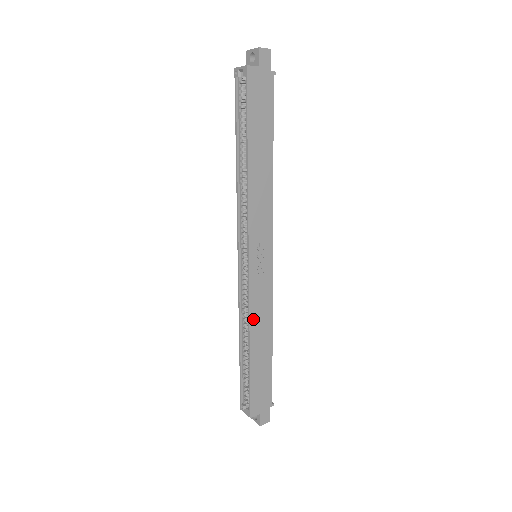
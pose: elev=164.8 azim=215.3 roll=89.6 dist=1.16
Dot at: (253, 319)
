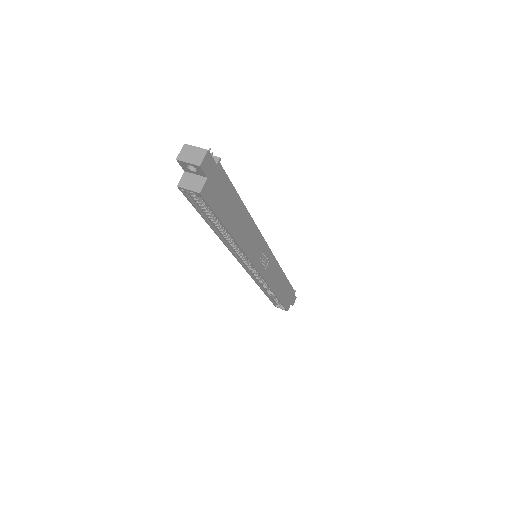
Dot at: (272, 285)
